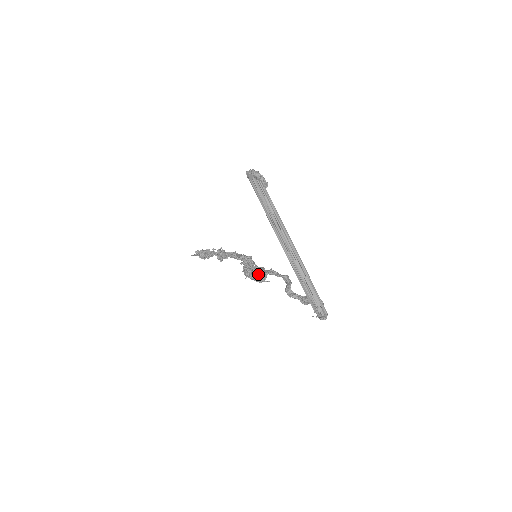
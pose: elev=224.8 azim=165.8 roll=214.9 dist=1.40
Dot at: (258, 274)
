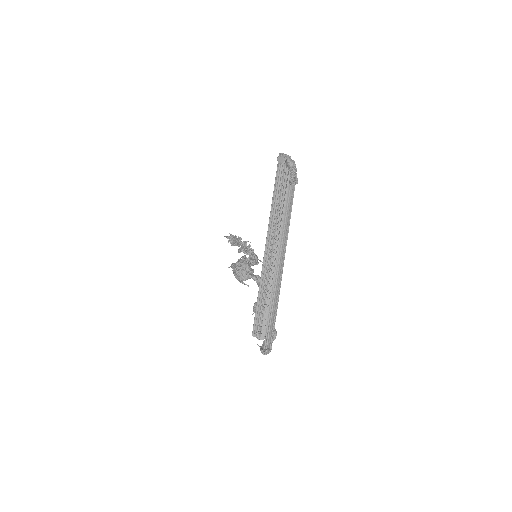
Dot at: (241, 270)
